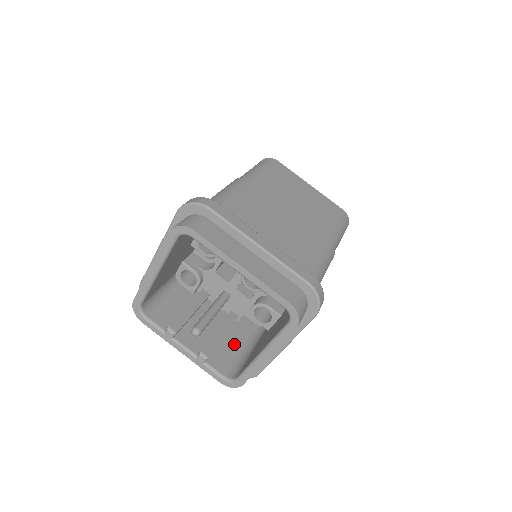
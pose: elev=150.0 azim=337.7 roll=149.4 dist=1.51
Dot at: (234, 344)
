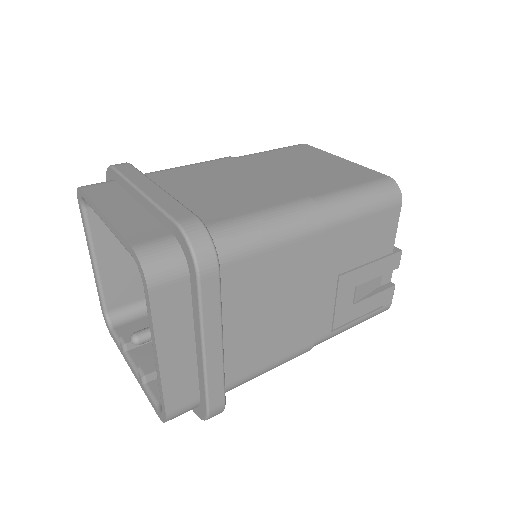
Dot at: occluded
